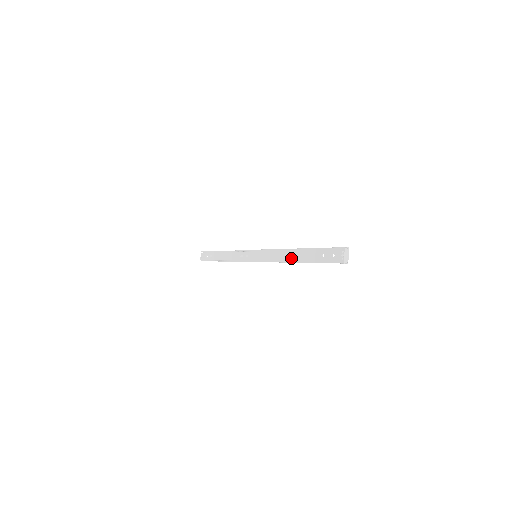
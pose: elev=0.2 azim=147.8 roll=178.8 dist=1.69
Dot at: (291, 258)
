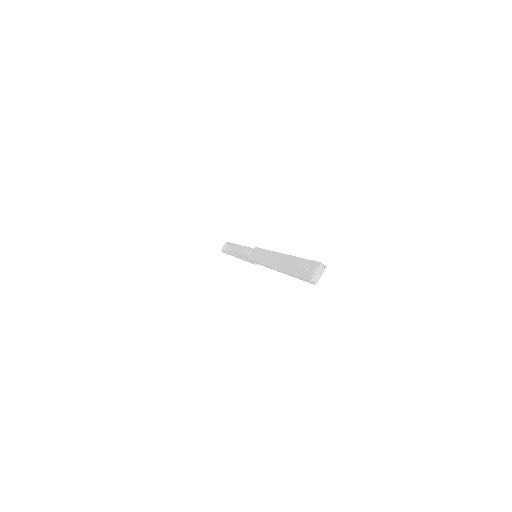
Dot at: (275, 263)
